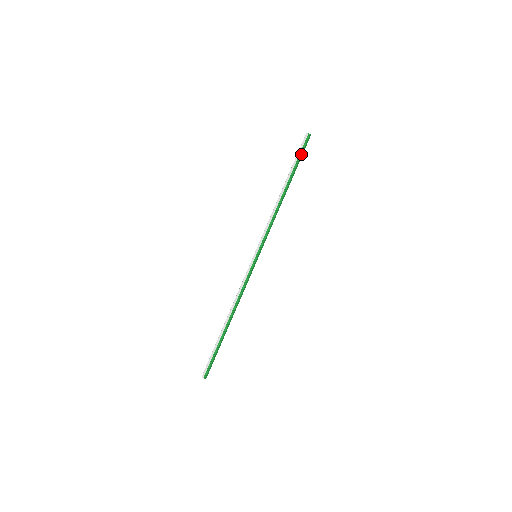
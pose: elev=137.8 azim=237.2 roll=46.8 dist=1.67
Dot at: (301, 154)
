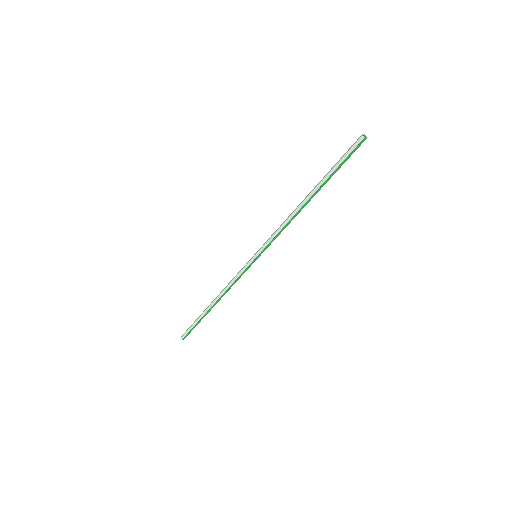
Dot at: (345, 161)
